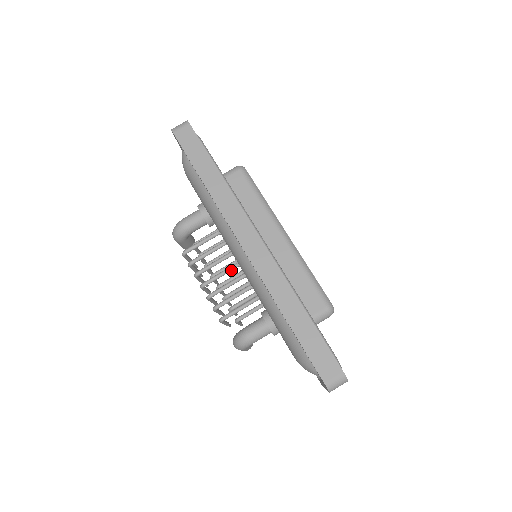
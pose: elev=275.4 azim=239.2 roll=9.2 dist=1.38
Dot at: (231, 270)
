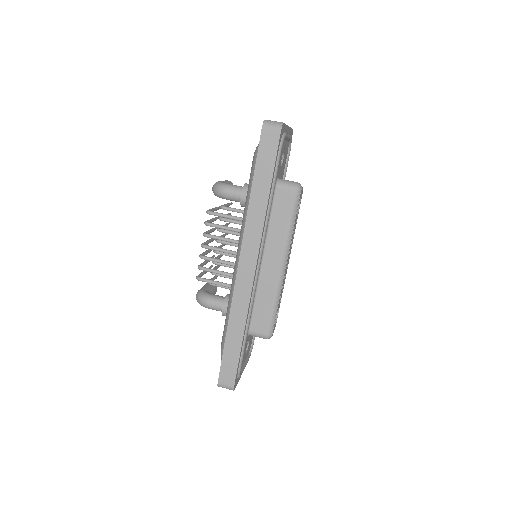
Dot at: (230, 253)
